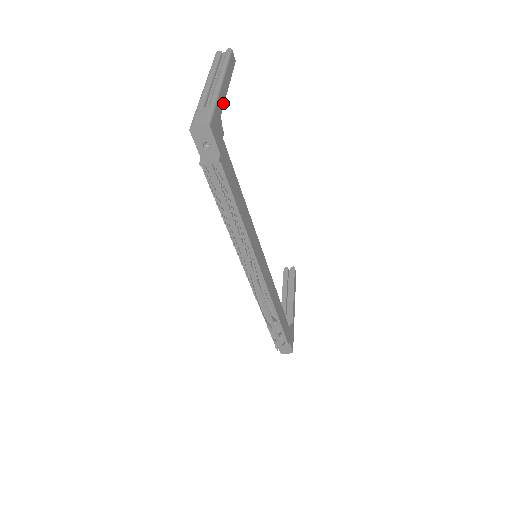
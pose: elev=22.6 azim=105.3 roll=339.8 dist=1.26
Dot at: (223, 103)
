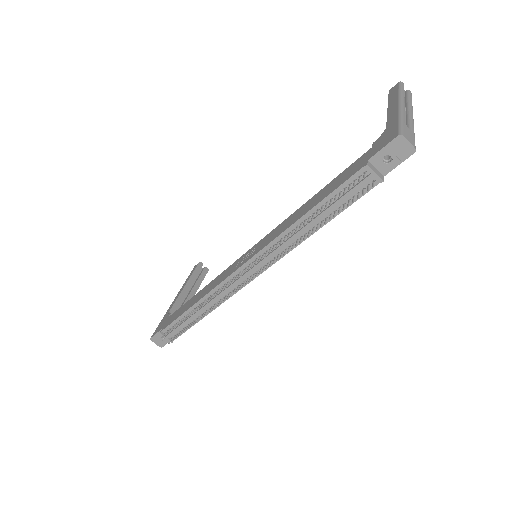
Dot at: occluded
